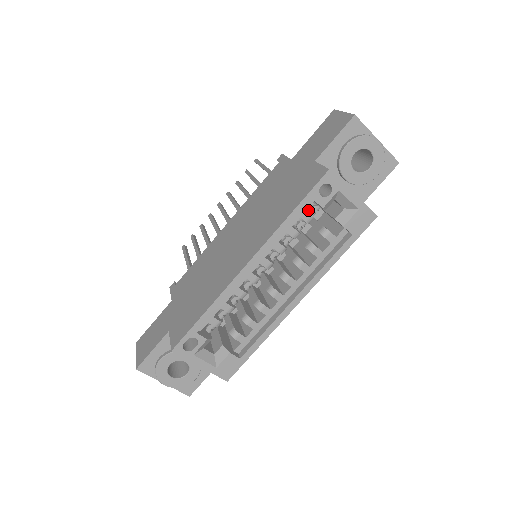
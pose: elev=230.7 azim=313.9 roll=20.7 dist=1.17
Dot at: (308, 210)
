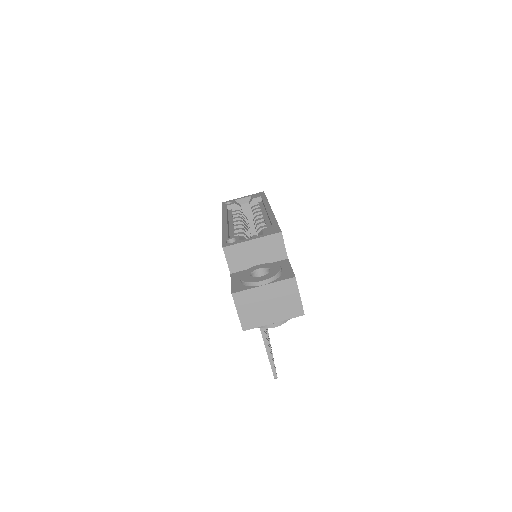
Dot at: occluded
